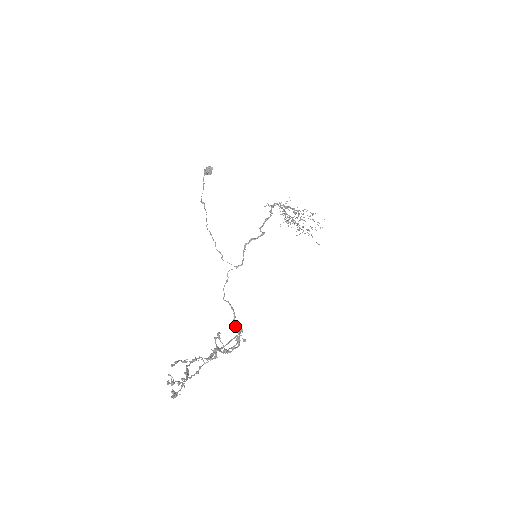
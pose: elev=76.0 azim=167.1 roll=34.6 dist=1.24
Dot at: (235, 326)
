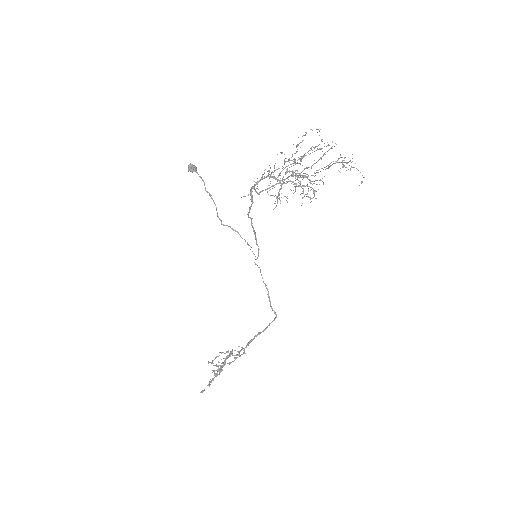
Dot at: (273, 310)
